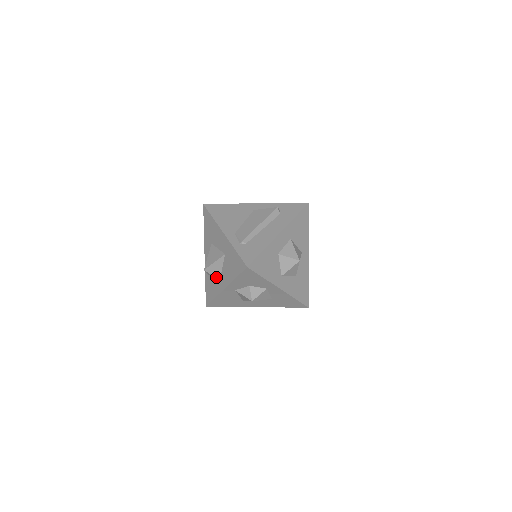
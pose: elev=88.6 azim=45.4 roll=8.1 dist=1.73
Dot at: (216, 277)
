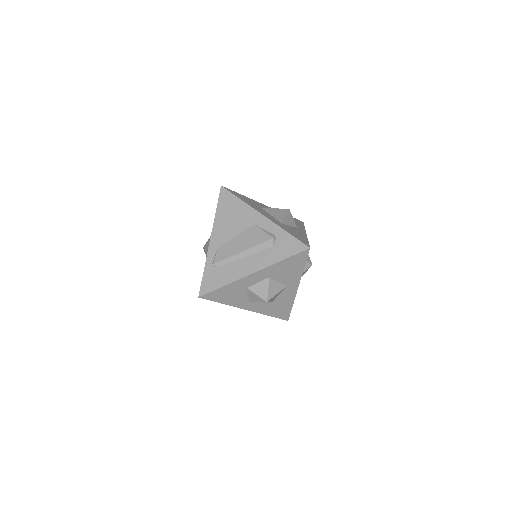
Dot at: occluded
